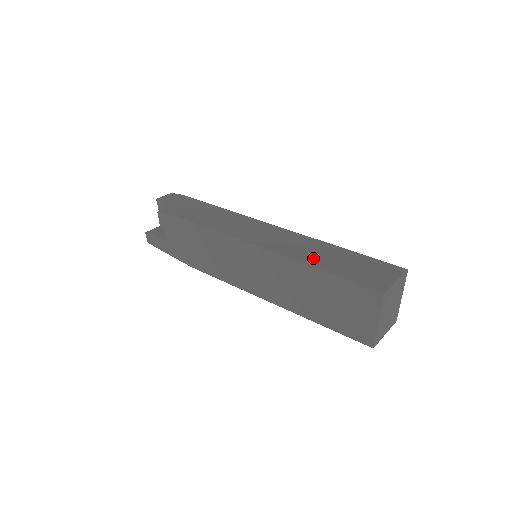
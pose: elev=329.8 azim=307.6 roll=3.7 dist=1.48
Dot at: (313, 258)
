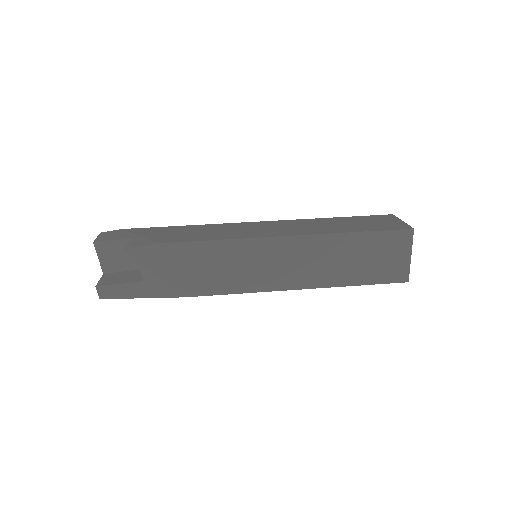
Dot at: (333, 228)
